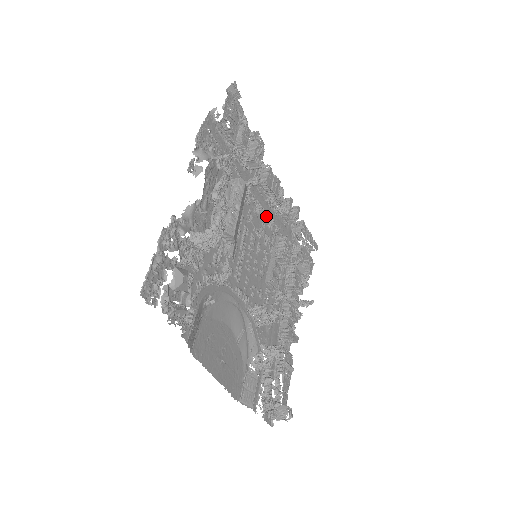
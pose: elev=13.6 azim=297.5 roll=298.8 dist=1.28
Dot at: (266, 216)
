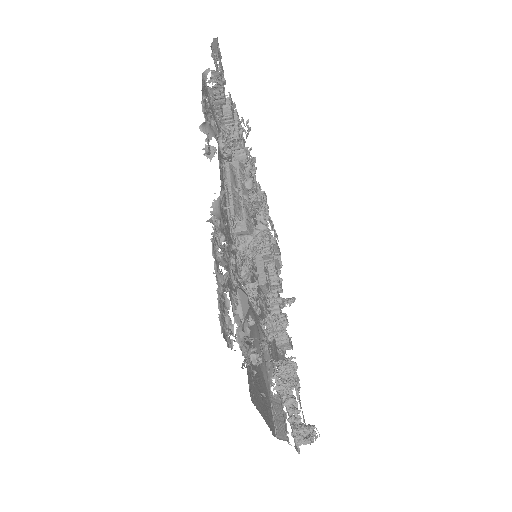
Dot at: (250, 206)
